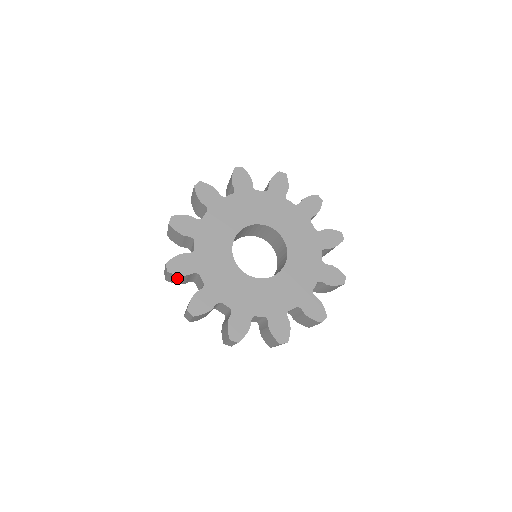
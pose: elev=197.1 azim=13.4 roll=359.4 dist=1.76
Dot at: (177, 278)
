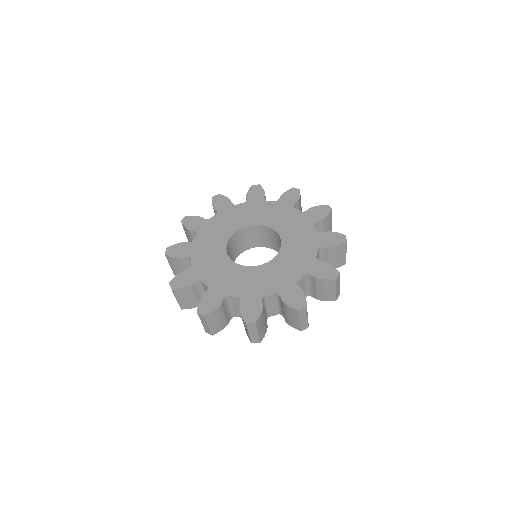
Dot at: (176, 265)
